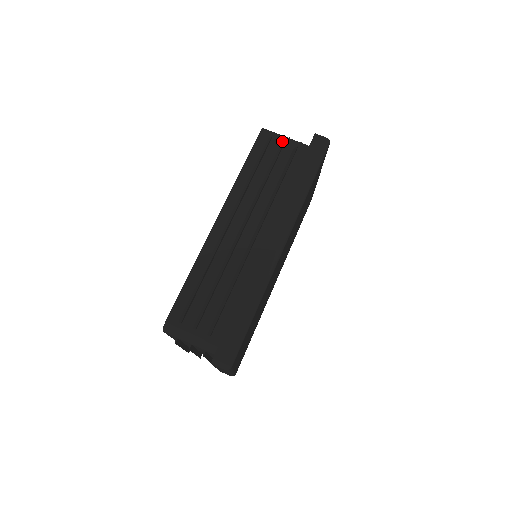
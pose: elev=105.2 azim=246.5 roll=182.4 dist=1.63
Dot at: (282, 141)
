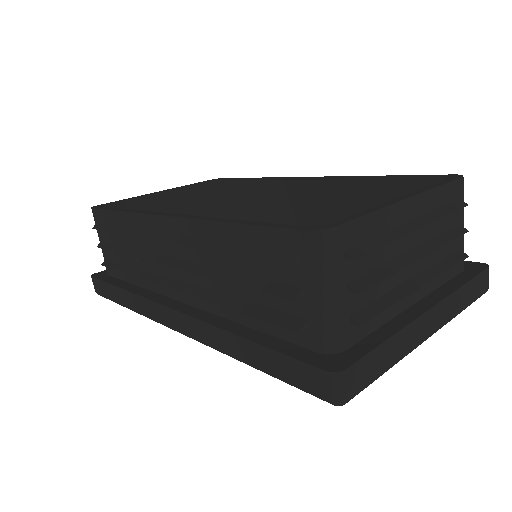
Dot at: (307, 289)
